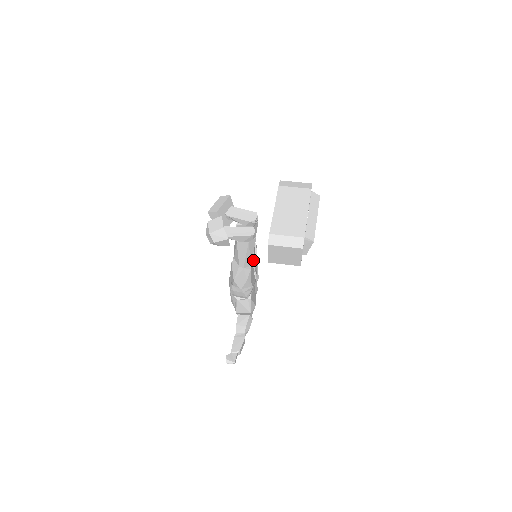
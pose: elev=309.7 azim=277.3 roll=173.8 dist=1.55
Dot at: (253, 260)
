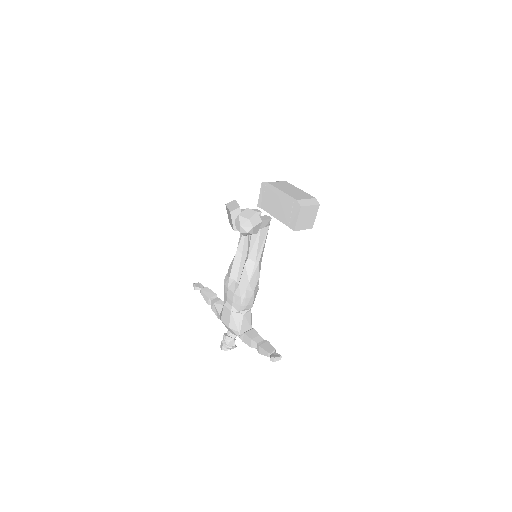
Dot at: occluded
